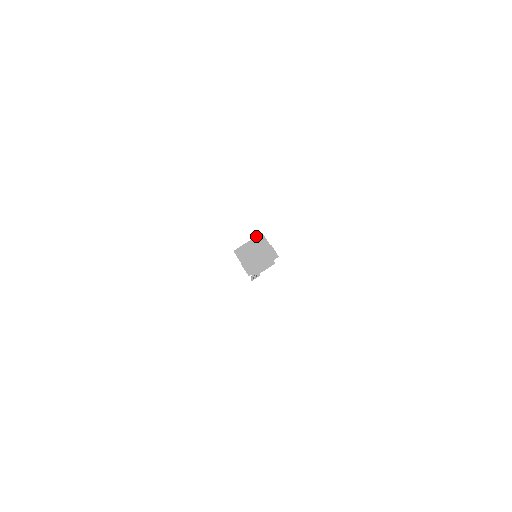
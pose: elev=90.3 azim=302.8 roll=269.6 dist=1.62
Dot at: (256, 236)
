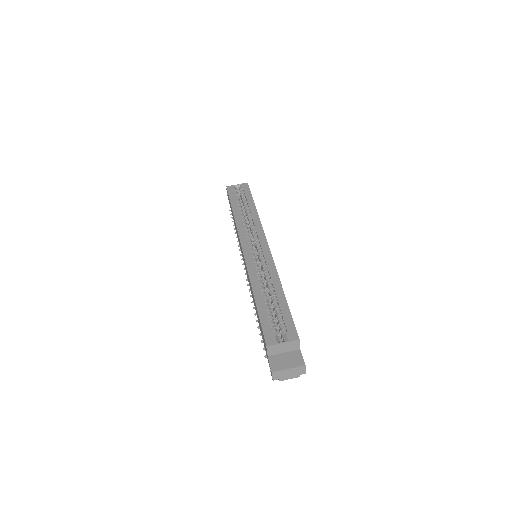
Dot at: (293, 341)
